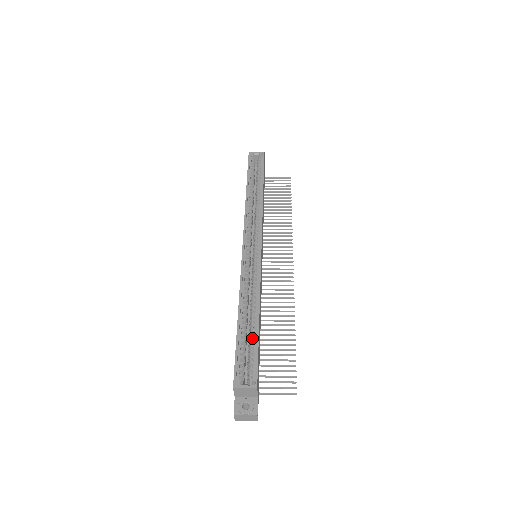
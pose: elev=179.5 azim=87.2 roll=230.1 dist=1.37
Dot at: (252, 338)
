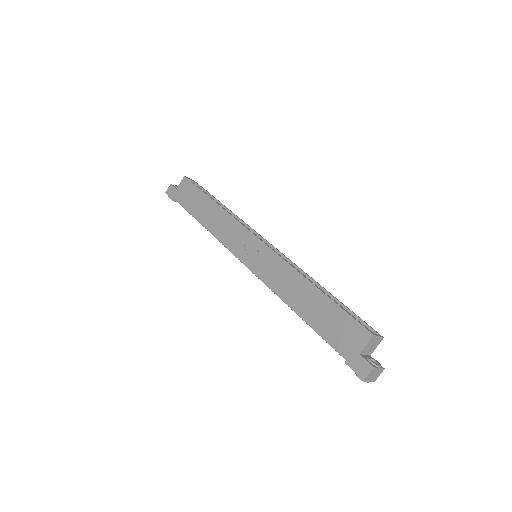
Dot at: occluded
